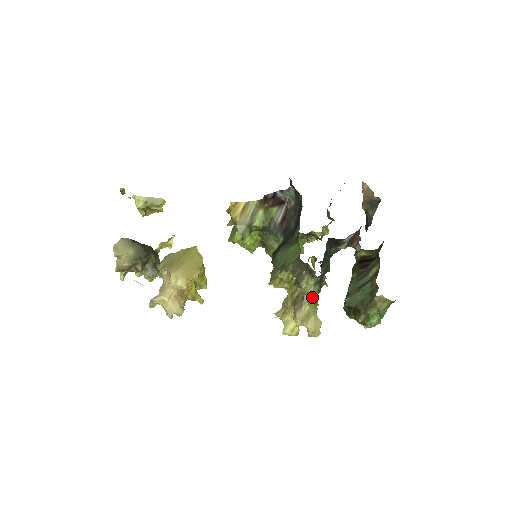
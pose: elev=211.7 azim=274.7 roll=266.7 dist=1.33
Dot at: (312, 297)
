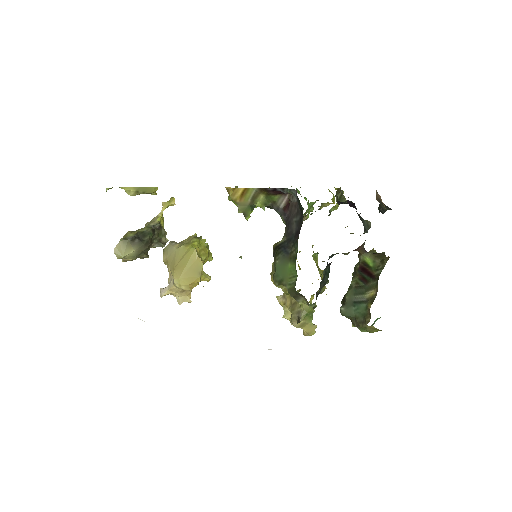
Dot at: (307, 314)
